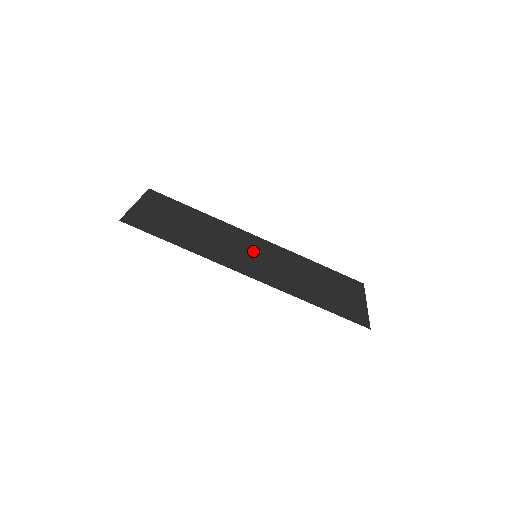
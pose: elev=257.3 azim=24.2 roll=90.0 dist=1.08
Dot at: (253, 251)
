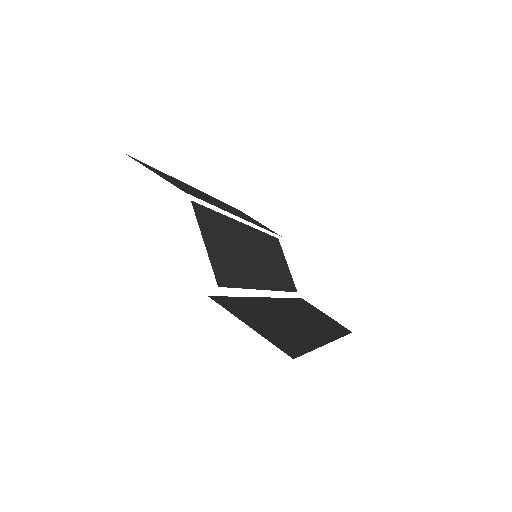
Dot at: (253, 251)
